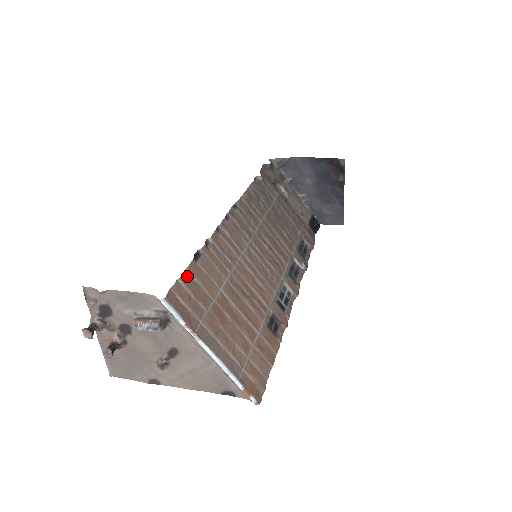
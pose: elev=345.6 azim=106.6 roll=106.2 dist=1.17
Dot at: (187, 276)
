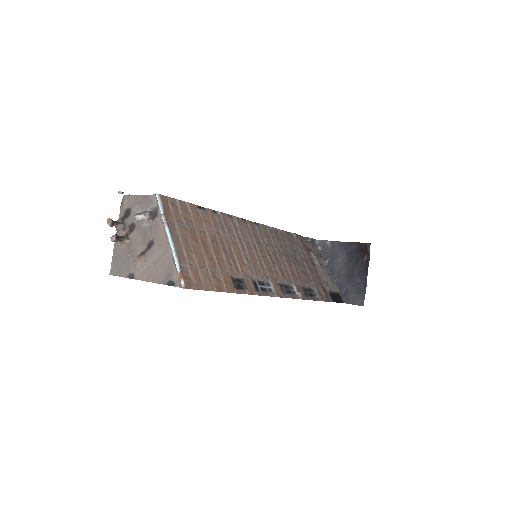
Dot at: (185, 205)
